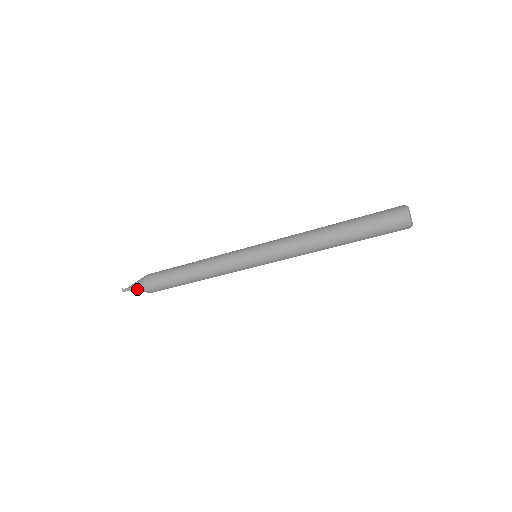
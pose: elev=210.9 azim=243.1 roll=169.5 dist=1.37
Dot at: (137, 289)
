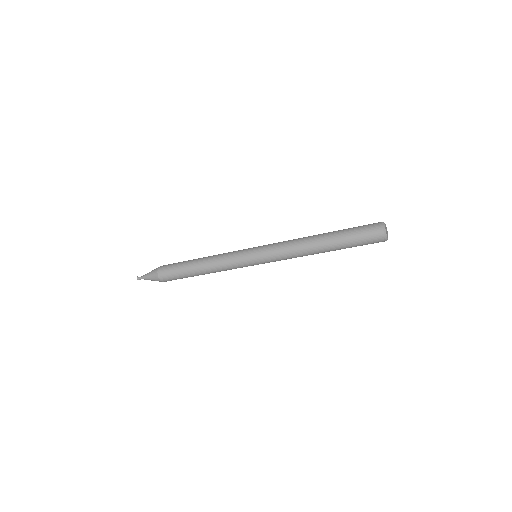
Dot at: (150, 277)
